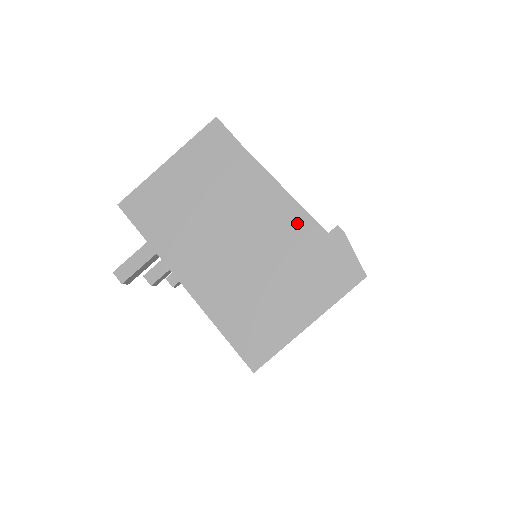
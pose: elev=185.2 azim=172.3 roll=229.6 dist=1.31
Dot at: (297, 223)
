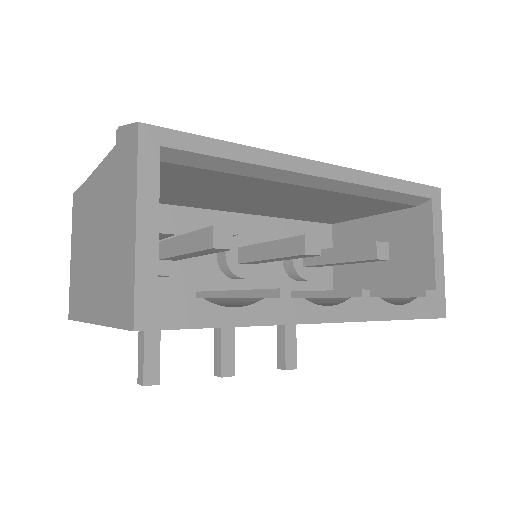
Dot at: (106, 173)
